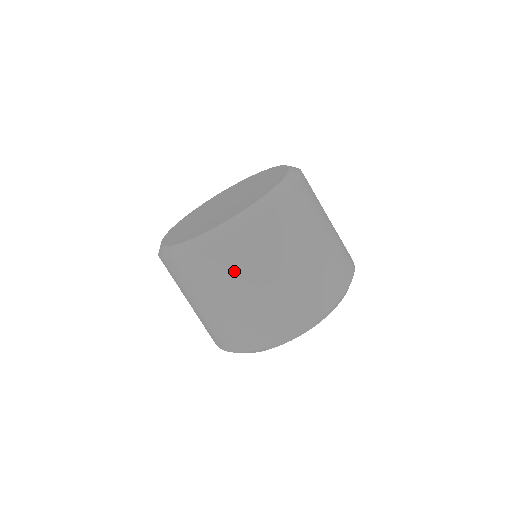
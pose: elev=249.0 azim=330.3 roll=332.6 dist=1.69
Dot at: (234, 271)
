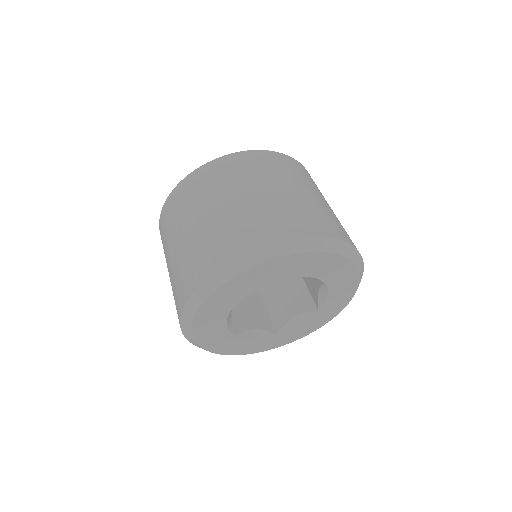
Dot at: (281, 172)
